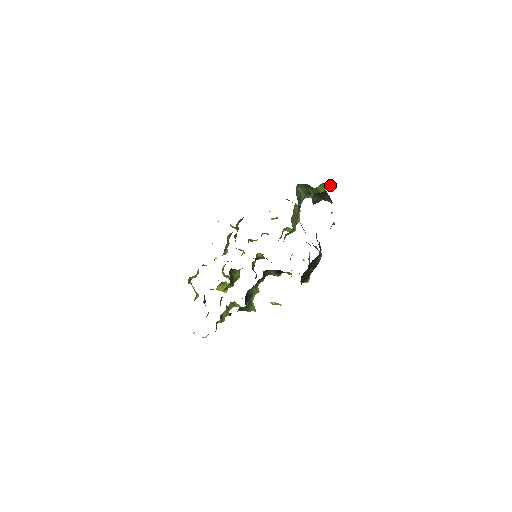
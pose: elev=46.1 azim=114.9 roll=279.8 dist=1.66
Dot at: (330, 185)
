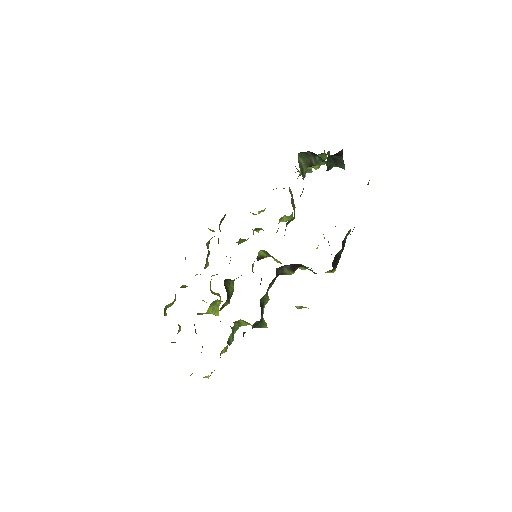
Dot at: (326, 156)
